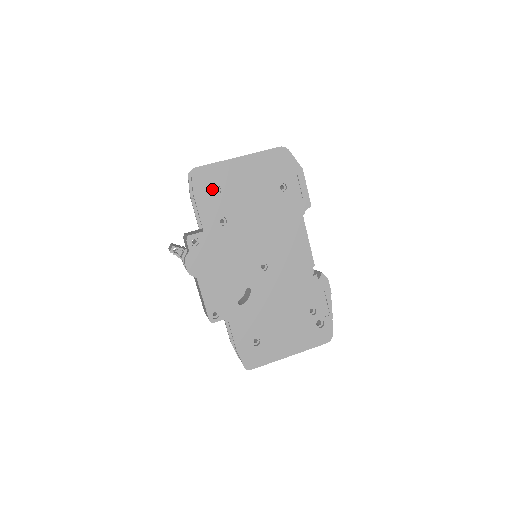
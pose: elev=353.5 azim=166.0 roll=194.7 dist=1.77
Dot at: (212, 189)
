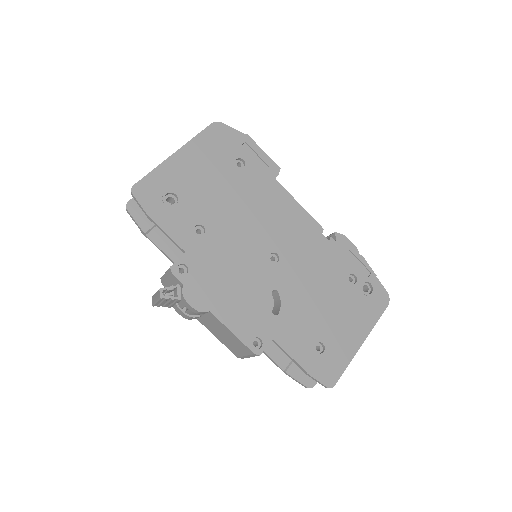
Dot at: occluded
